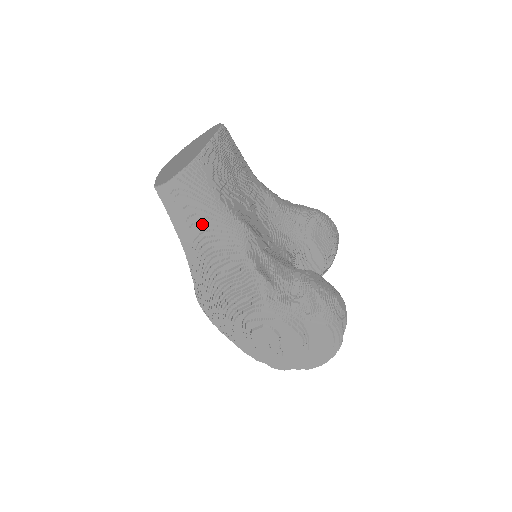
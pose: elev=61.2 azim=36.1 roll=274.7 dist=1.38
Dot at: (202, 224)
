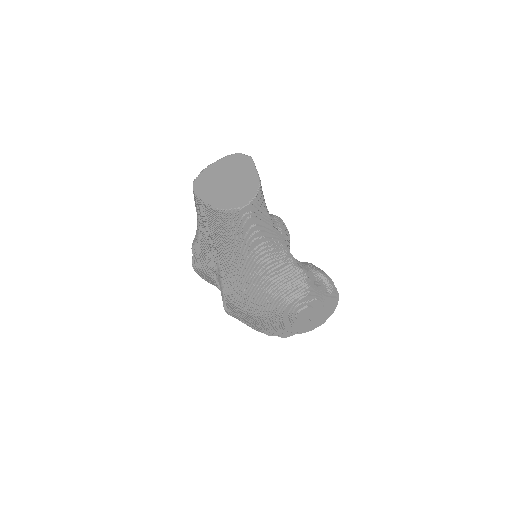
Dot at: (263, 238)
